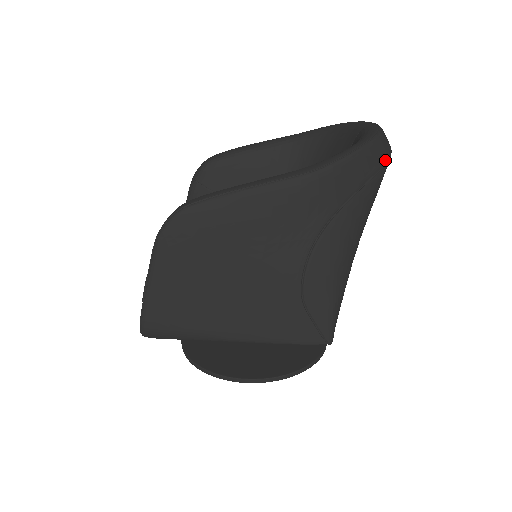
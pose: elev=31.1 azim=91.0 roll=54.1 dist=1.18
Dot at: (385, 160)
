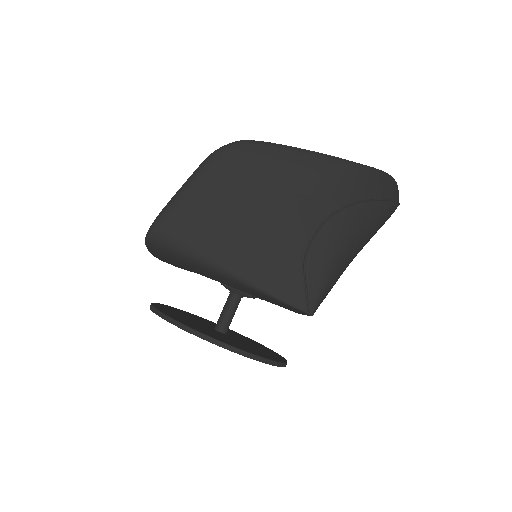
Dot at: (396, 199)
